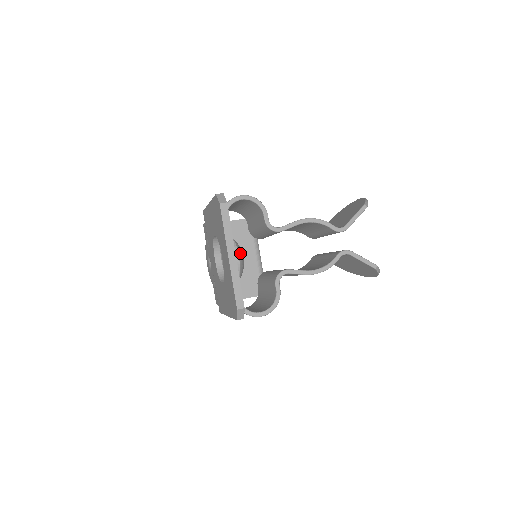
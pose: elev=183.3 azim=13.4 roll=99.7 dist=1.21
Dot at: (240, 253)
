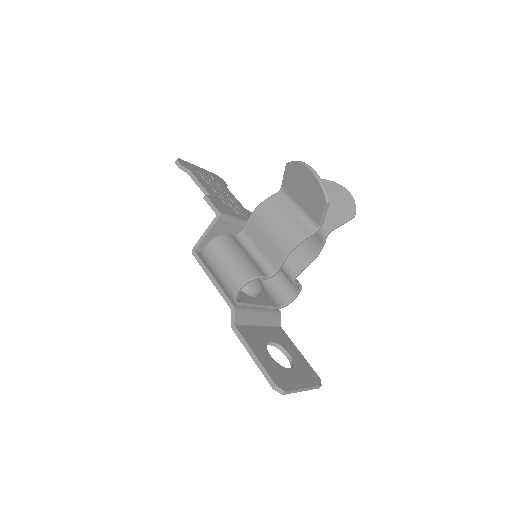
Dot at: (256, 287)
